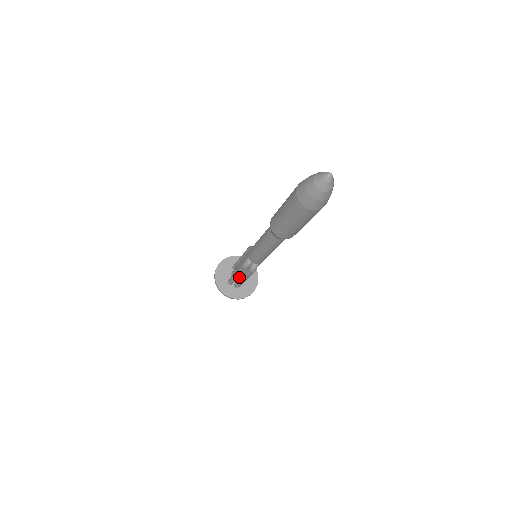
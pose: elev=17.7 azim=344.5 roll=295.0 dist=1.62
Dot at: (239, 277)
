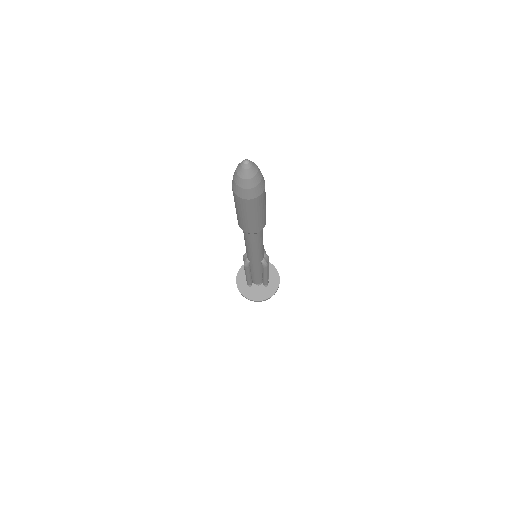
Dot at: occluded
